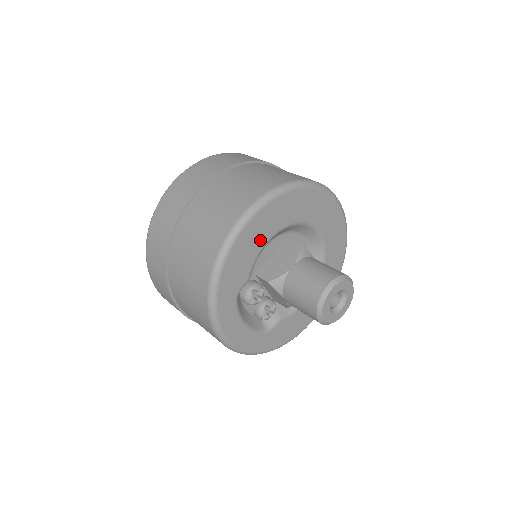
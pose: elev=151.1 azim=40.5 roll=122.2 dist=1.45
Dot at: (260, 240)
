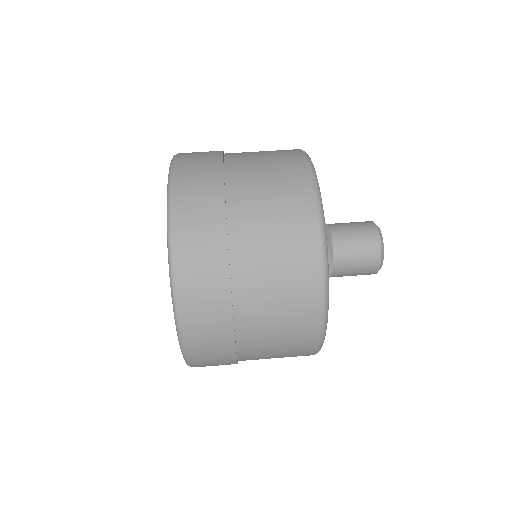
Dot at: occluded
